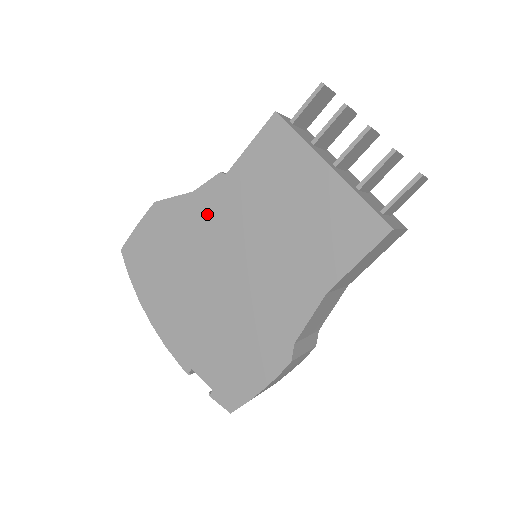
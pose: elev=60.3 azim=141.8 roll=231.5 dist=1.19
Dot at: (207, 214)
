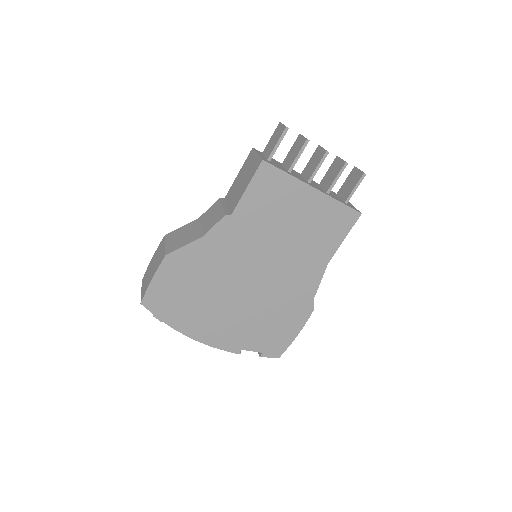
Dot at: (222, 248)
